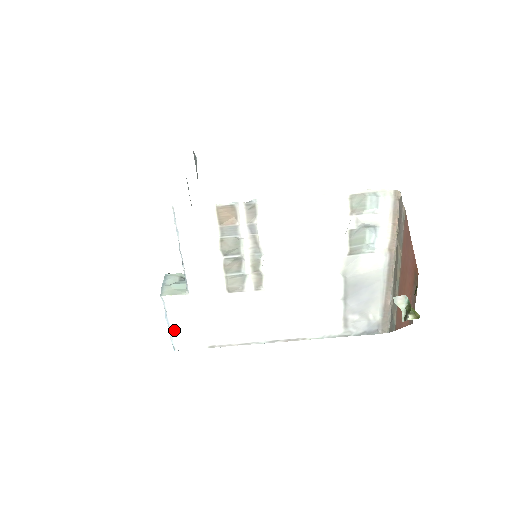
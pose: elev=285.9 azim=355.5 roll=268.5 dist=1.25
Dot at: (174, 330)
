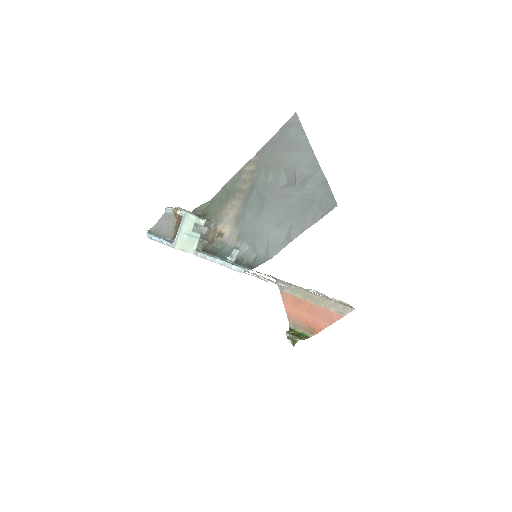
Dot at: occluded
